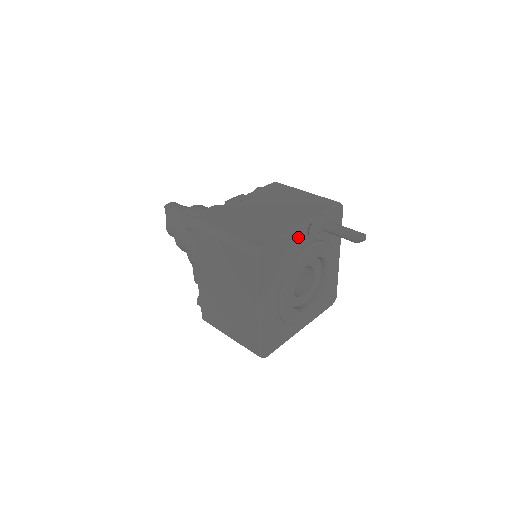
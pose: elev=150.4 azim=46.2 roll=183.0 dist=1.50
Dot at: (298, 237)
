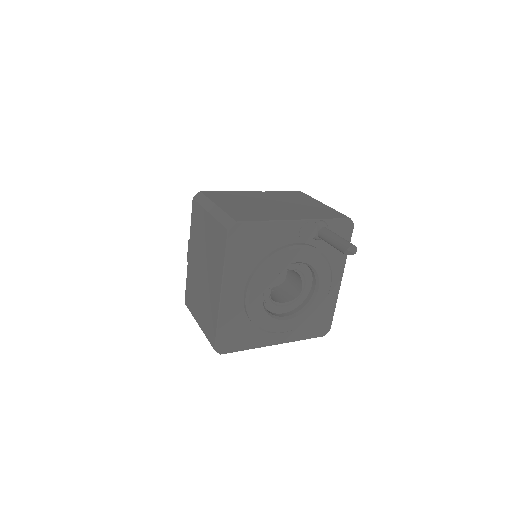
Dot at: (287, 232)
